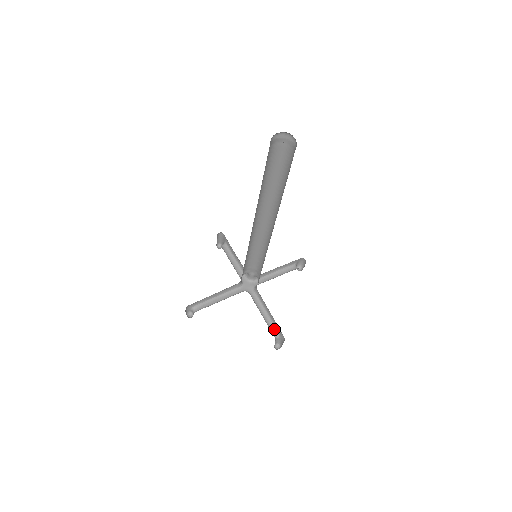
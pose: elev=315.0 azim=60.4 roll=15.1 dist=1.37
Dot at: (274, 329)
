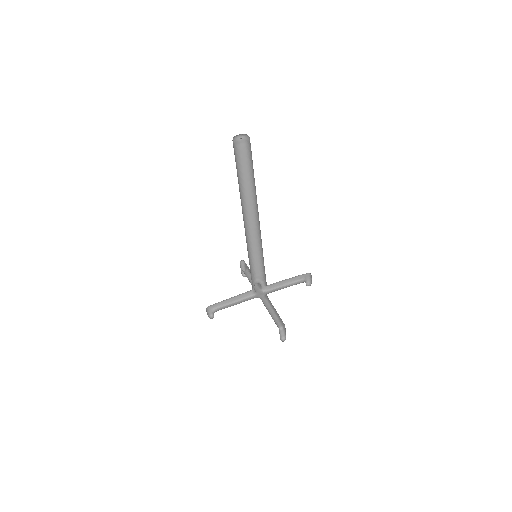
Dot at: (278, 322)
